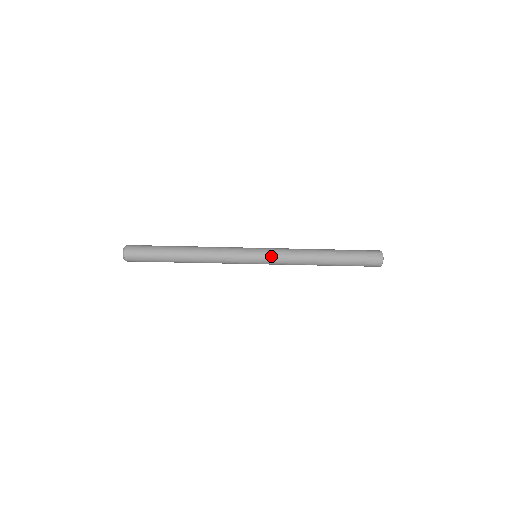
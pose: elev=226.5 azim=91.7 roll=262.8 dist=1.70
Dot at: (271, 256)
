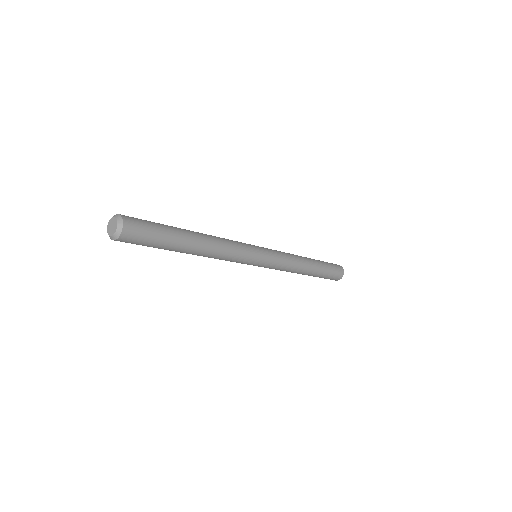
Dot at: (272, 265)
